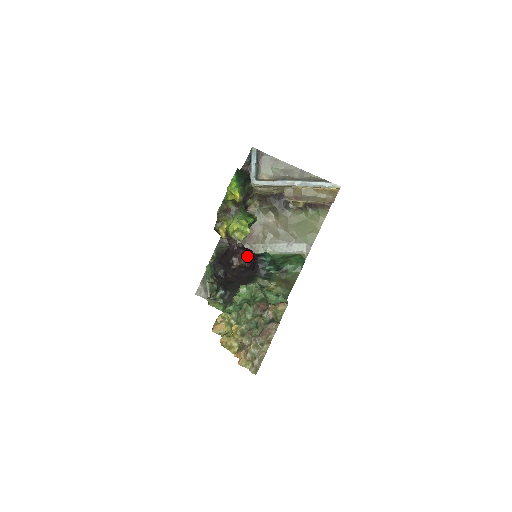
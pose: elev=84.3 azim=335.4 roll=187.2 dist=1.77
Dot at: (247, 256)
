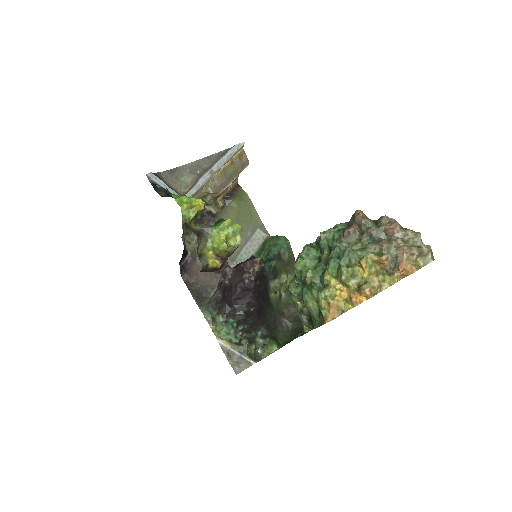
Dot at: (254, 258)
